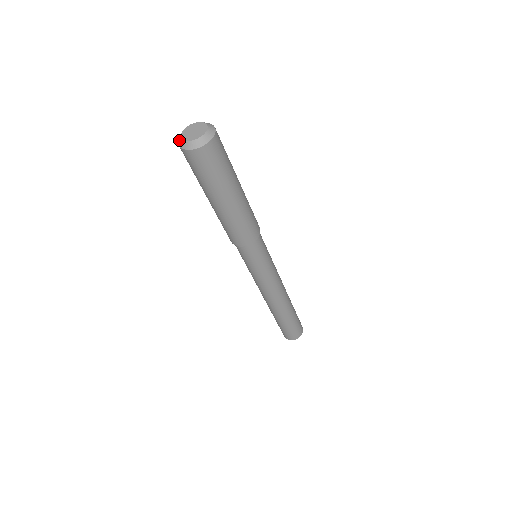
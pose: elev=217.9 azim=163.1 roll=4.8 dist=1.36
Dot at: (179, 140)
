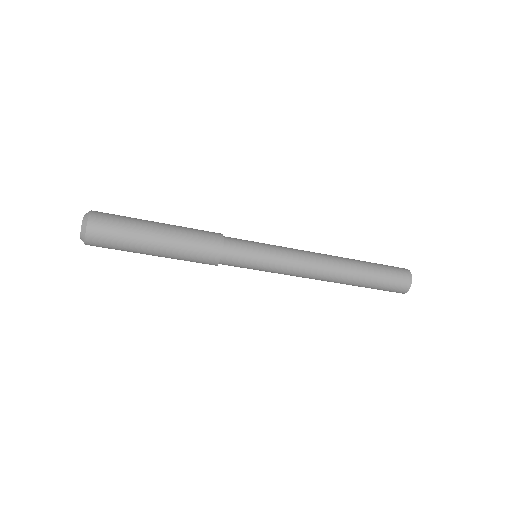
Dot at: occluded
